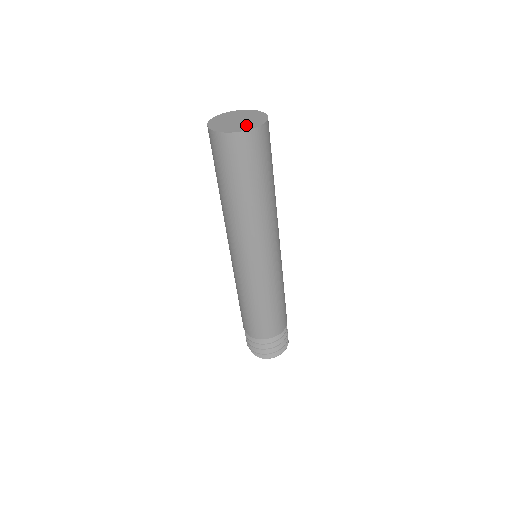
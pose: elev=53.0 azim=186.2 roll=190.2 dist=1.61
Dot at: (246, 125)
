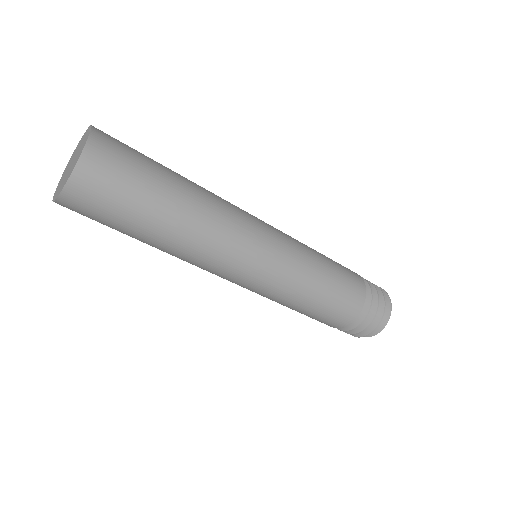
Dot at: (79, 153)
